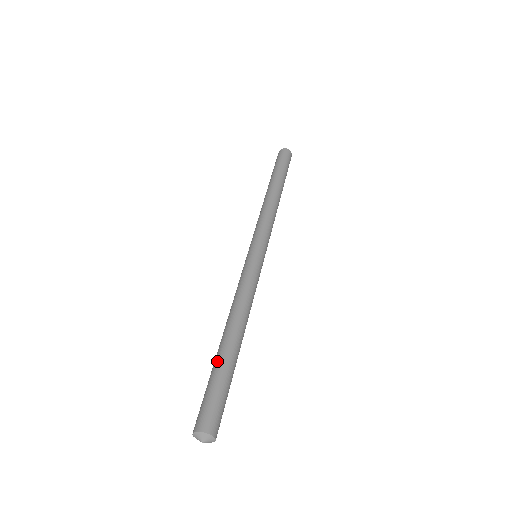
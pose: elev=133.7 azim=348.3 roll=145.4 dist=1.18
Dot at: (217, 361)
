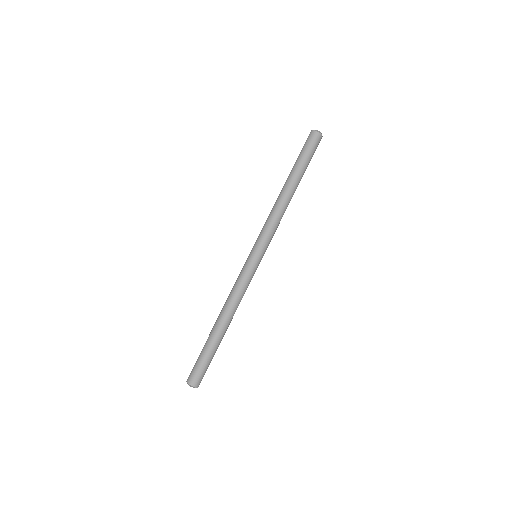
Dot at: (210, 343)
